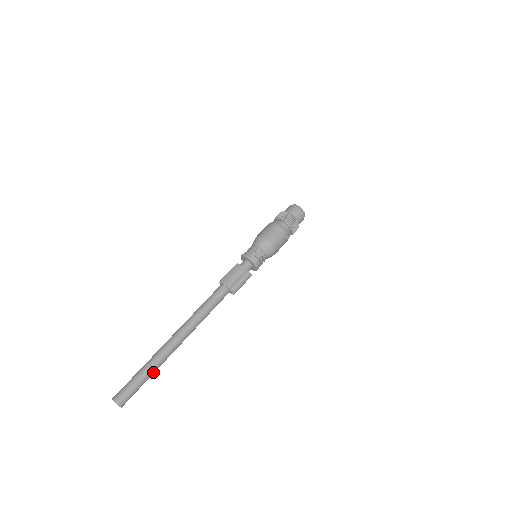
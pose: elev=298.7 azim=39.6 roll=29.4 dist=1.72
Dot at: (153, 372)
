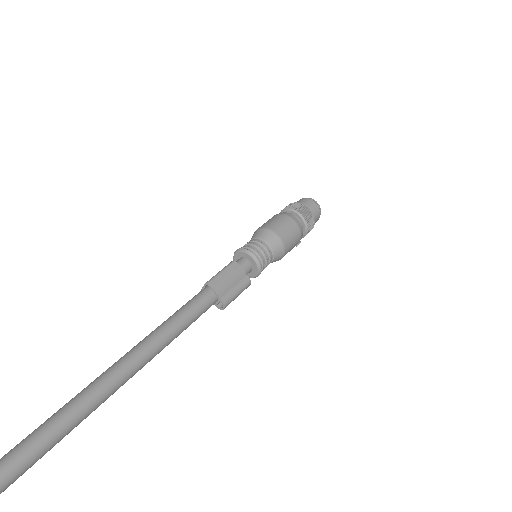
Dot at: (71, 430)
